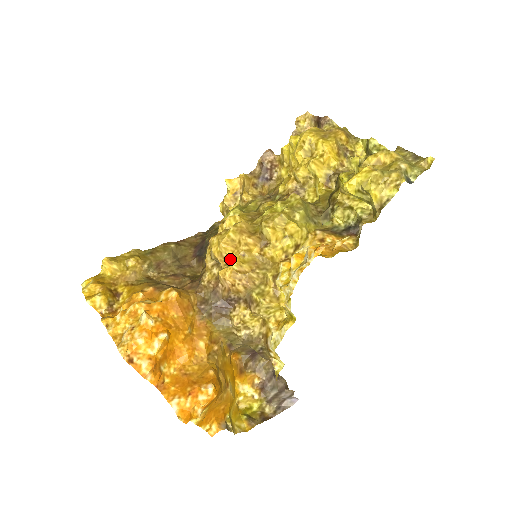
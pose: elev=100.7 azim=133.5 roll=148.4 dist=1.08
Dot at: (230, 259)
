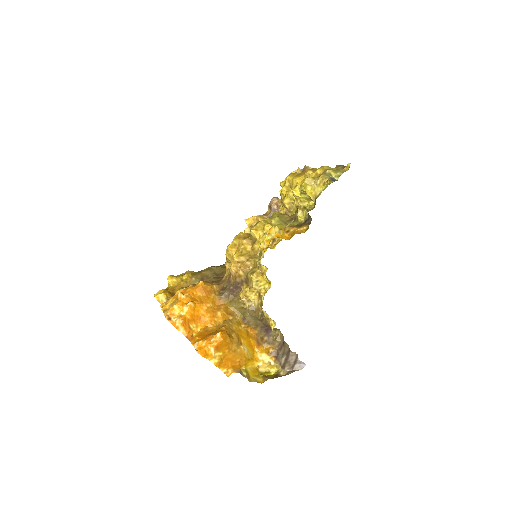
Dot at: occluded
